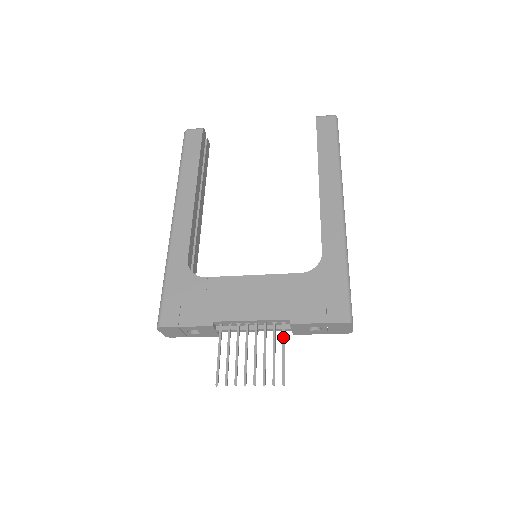
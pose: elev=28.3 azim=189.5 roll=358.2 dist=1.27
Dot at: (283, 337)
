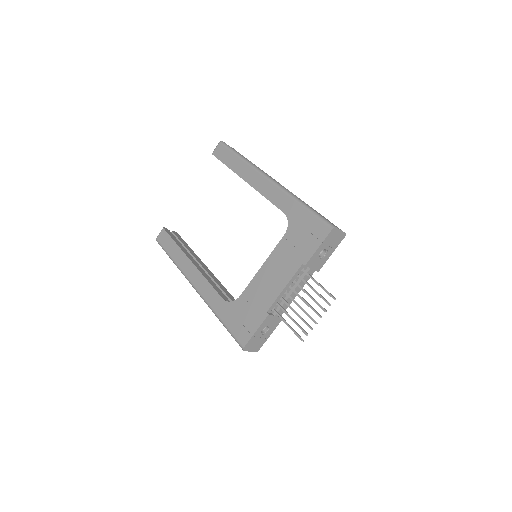
Dot at: (310, 277)
